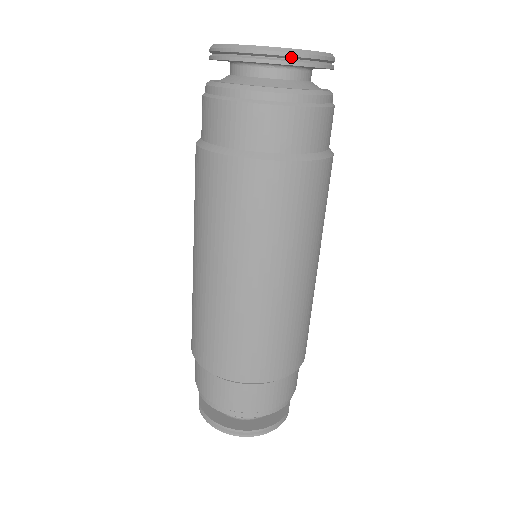
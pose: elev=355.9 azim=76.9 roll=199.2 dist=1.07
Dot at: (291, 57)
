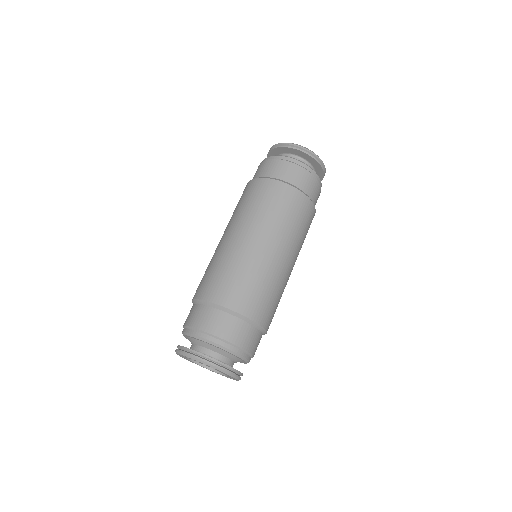
Dot at: (322, 164)
